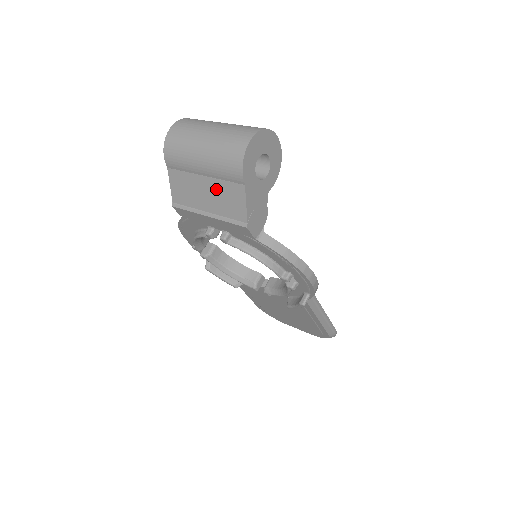
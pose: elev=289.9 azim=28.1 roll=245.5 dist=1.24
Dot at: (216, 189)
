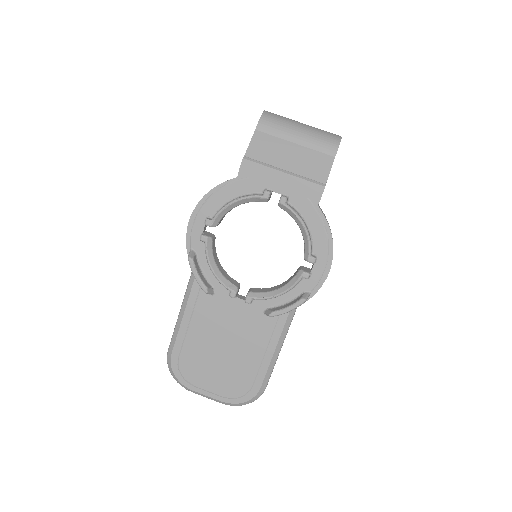
Dot at: (304, 155)
